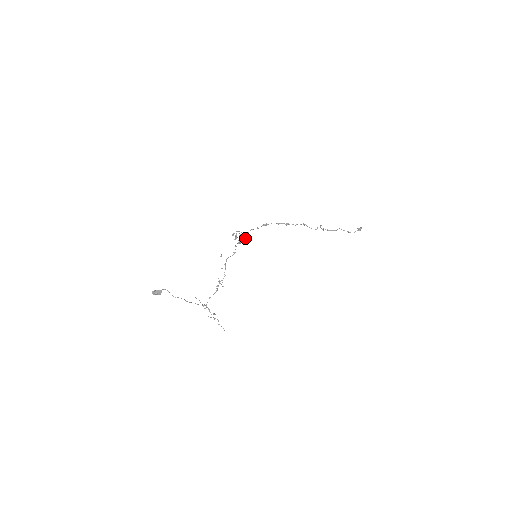
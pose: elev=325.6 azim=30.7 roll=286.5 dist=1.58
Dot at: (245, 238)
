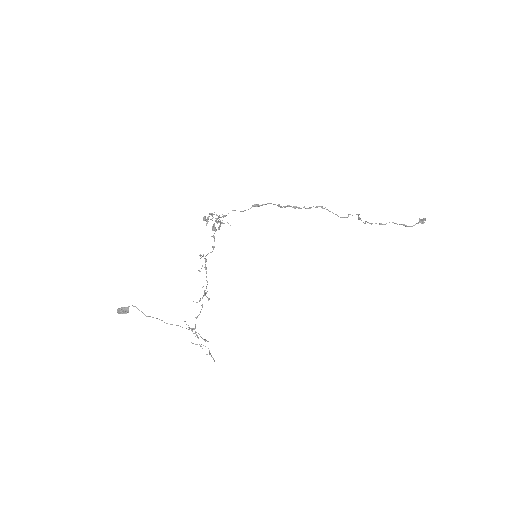
Dot at: (220, 222)
